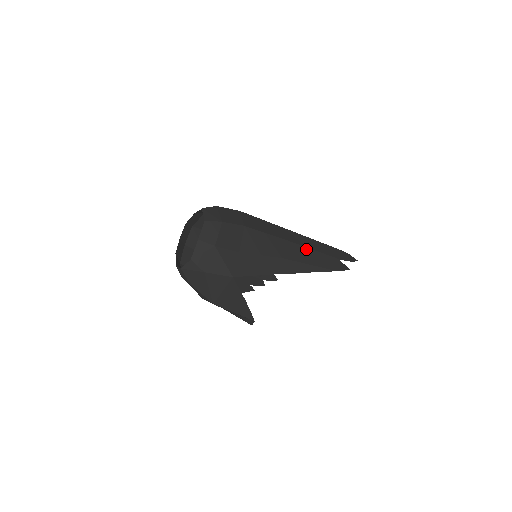
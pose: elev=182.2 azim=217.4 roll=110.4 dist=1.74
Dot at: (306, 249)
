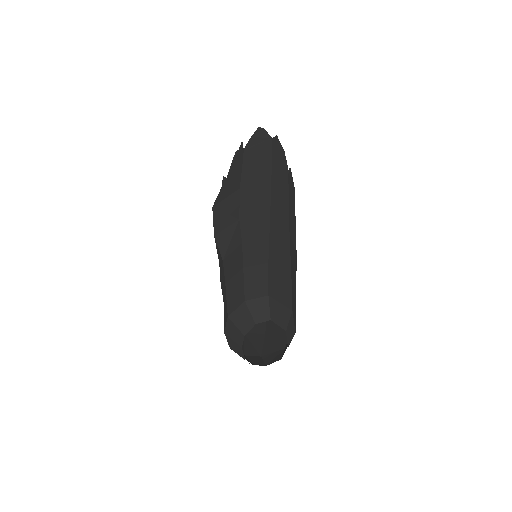
Dot at: (290, 209)
